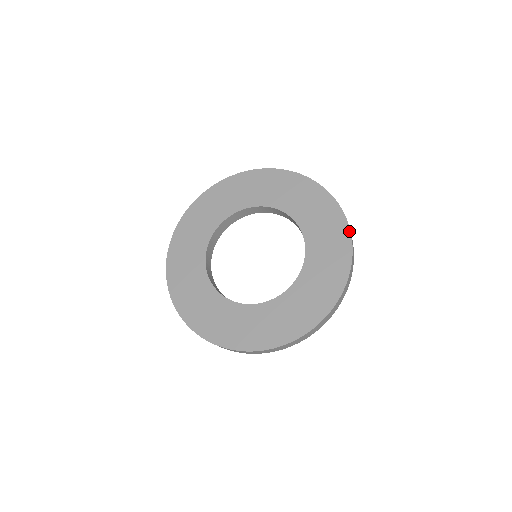
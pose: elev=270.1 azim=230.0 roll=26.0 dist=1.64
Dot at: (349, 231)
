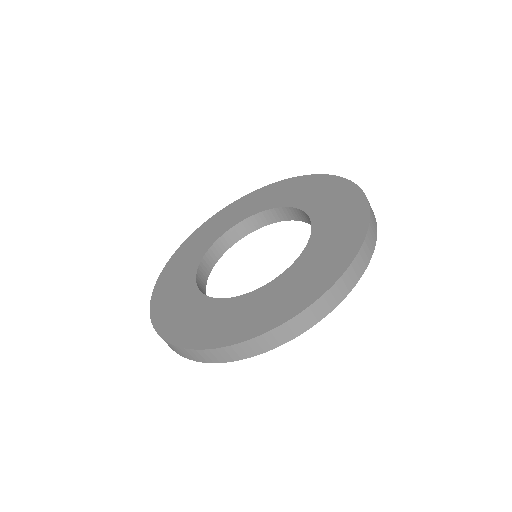
Dot at: (368, 217)
